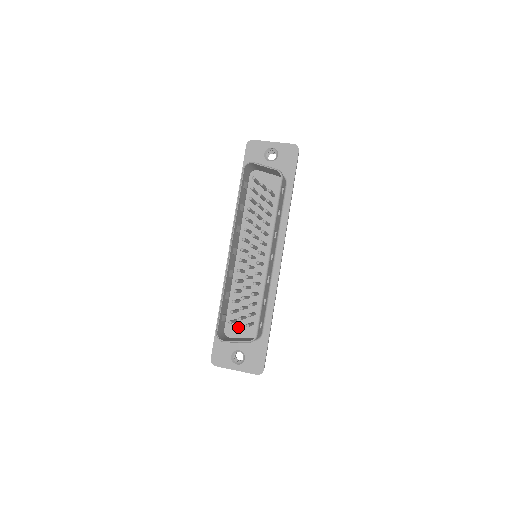
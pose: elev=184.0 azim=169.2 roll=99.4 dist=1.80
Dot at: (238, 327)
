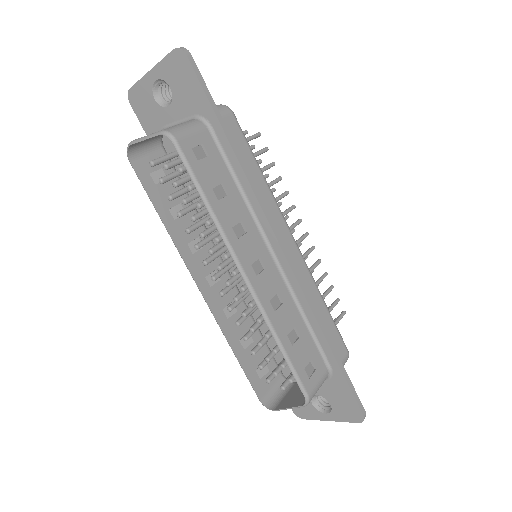
Dot at: (281, 385)
